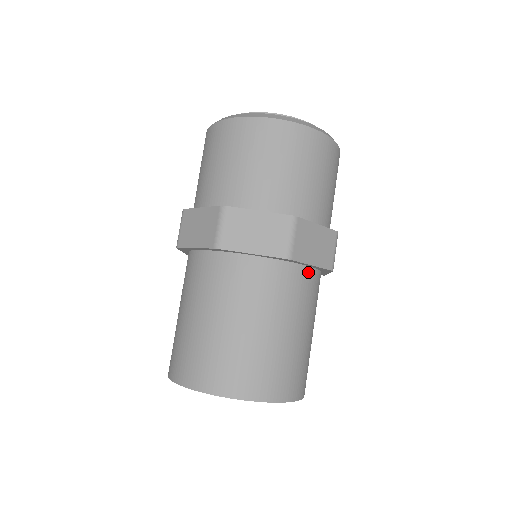
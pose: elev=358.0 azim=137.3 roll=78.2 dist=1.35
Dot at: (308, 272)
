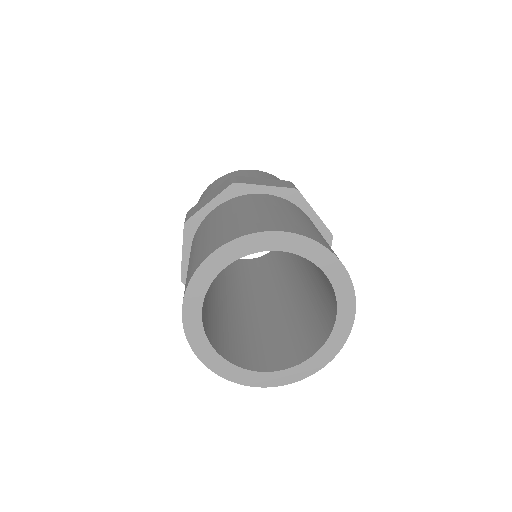
Dot at: occluded
